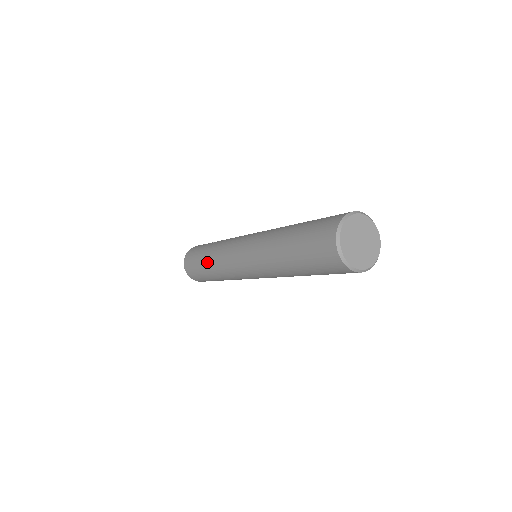
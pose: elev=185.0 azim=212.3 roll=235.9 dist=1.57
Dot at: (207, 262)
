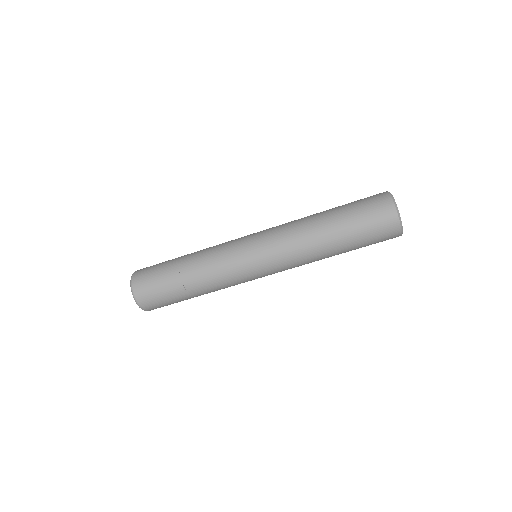
Dot at: occluded
